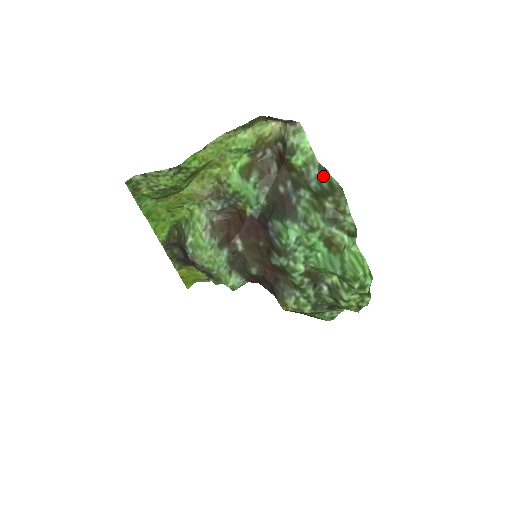
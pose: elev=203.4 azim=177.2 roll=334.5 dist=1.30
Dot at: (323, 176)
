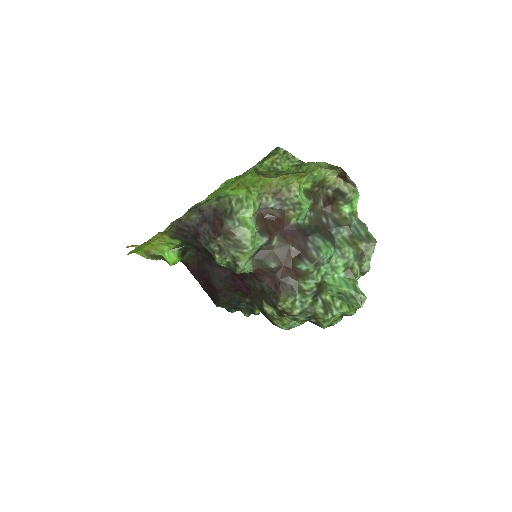
Dot at: (361, 228)
